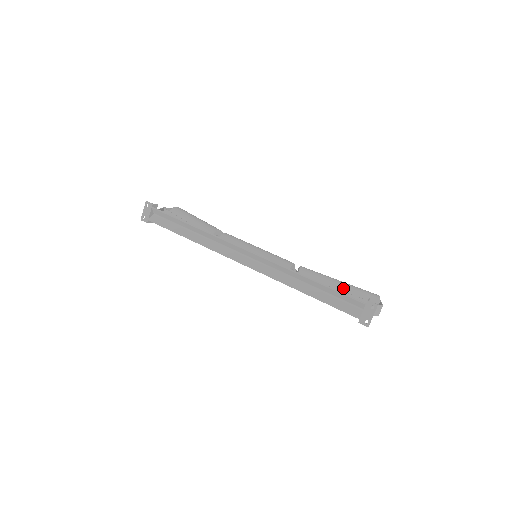
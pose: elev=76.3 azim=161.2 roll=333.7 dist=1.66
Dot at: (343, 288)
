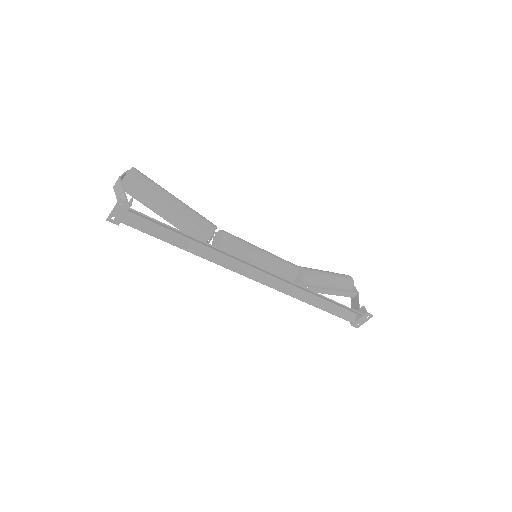
Dot at: (333, 283)
